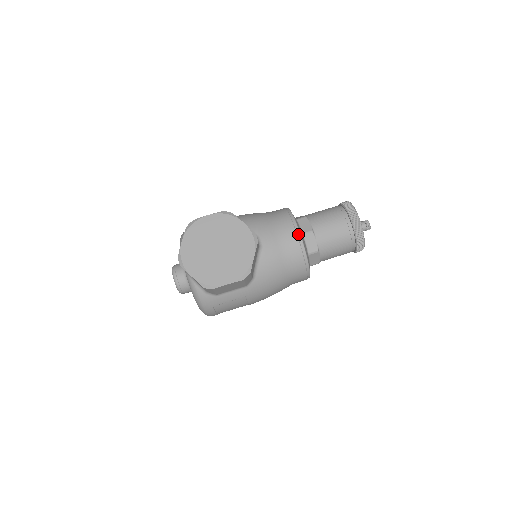
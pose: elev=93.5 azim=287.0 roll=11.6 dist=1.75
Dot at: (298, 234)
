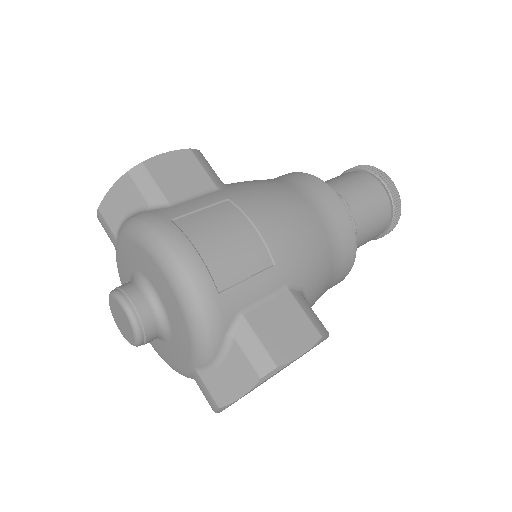
Dot at: occluded
